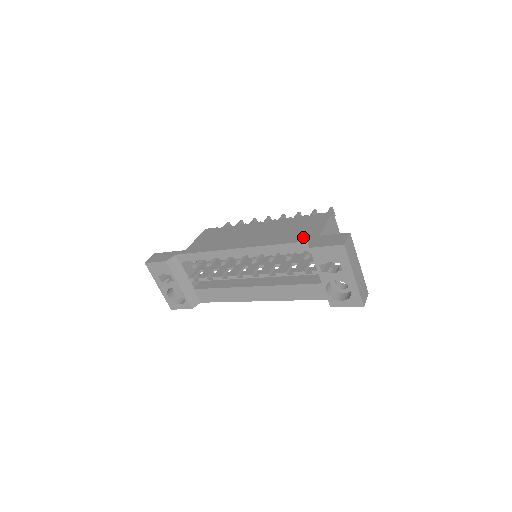
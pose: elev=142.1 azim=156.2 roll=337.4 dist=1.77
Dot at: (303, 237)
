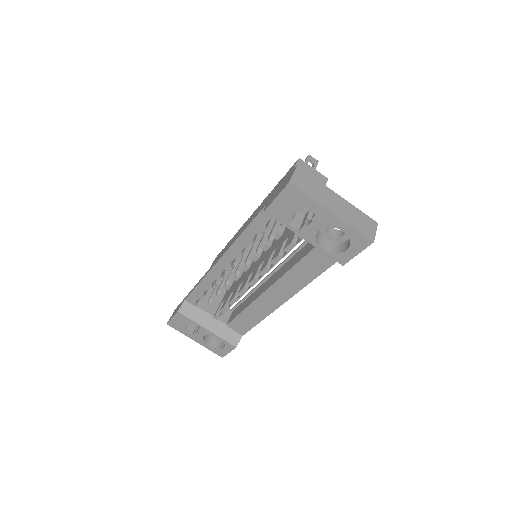
Dot at: (263, 205)
